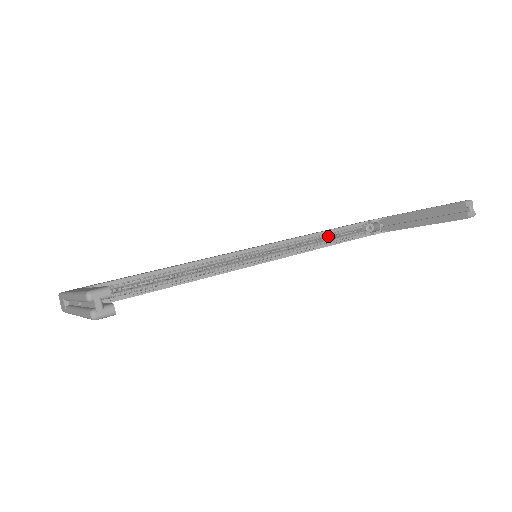
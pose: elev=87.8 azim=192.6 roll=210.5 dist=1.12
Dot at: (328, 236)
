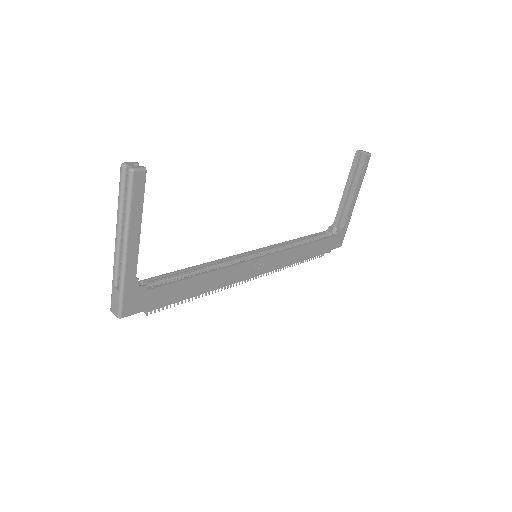
Dot at: (304, 242)
